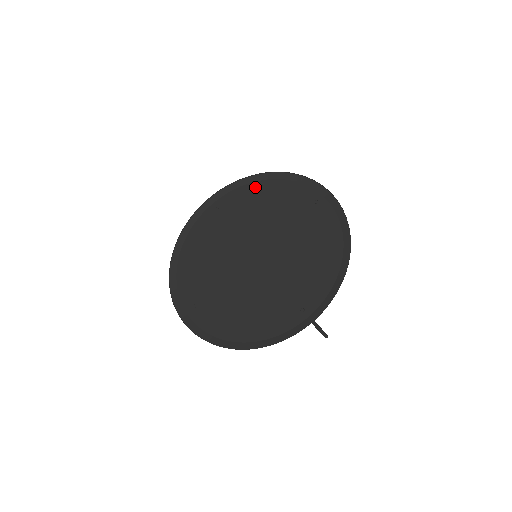
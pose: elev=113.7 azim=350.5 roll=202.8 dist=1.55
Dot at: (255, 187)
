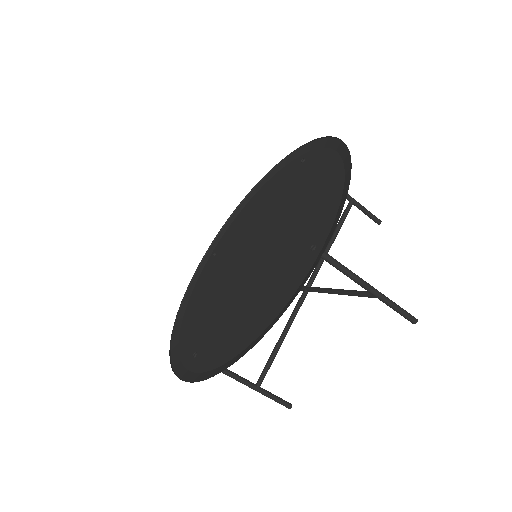
Dot at: (245, 209)
